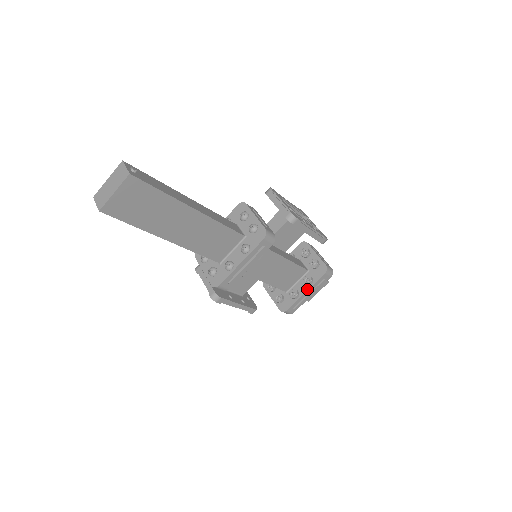
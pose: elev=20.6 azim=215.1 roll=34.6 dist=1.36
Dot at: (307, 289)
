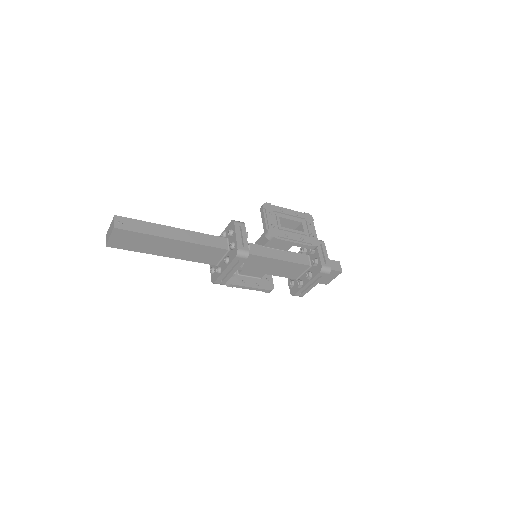
Dot at: (307, 282)
